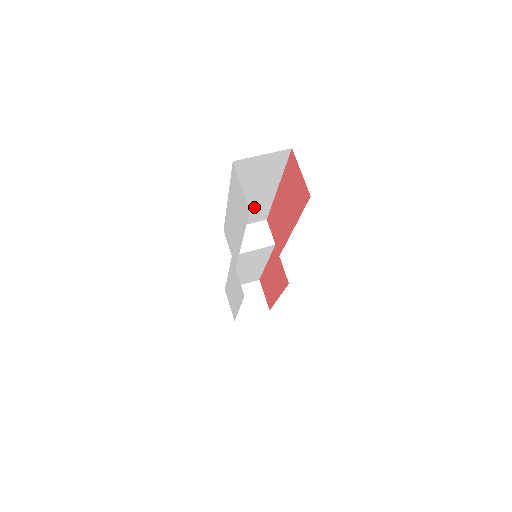
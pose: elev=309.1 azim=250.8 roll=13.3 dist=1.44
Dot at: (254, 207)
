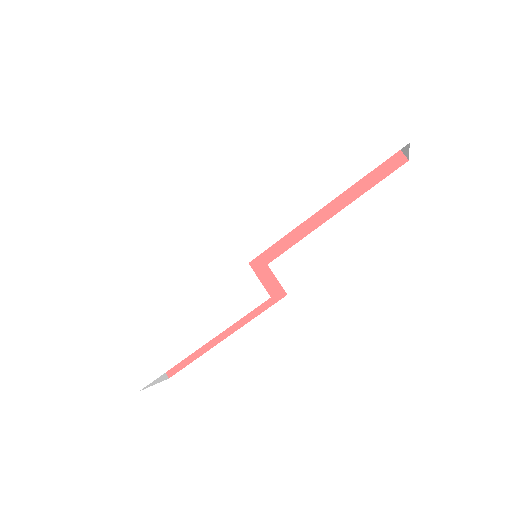
Dot at: occluded
